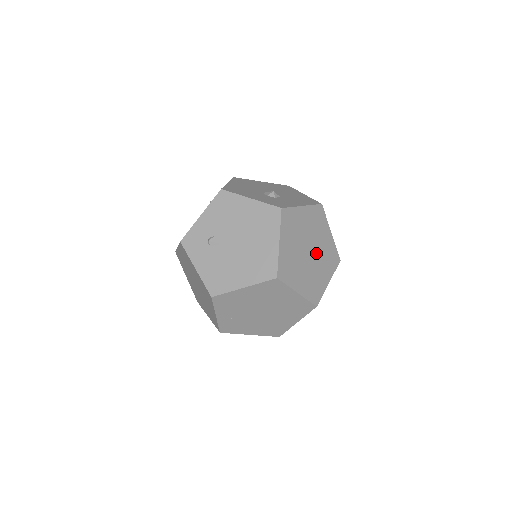
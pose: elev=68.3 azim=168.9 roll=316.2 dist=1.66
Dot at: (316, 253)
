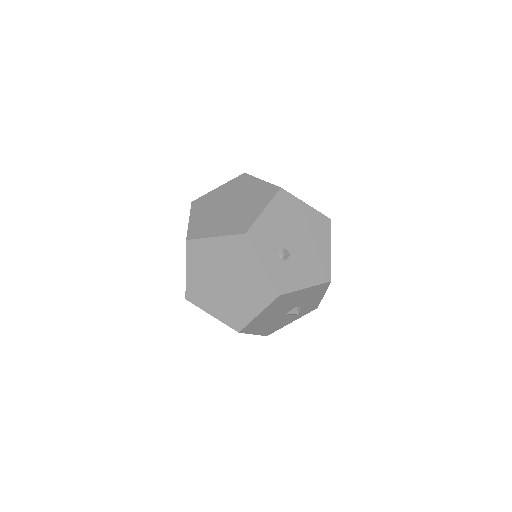
Dot at: (240, 202)
